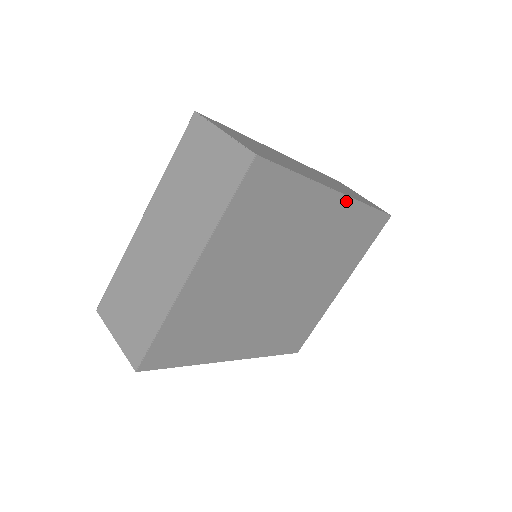
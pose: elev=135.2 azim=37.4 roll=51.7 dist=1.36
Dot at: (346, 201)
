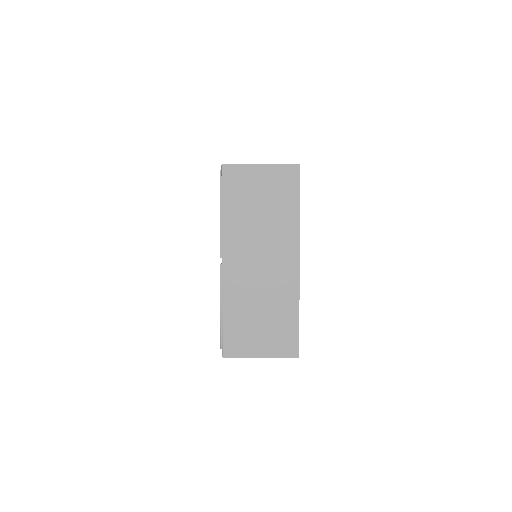
Dot at: occluded
